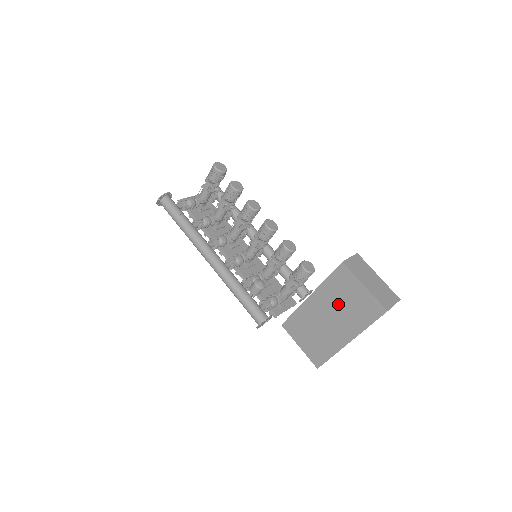
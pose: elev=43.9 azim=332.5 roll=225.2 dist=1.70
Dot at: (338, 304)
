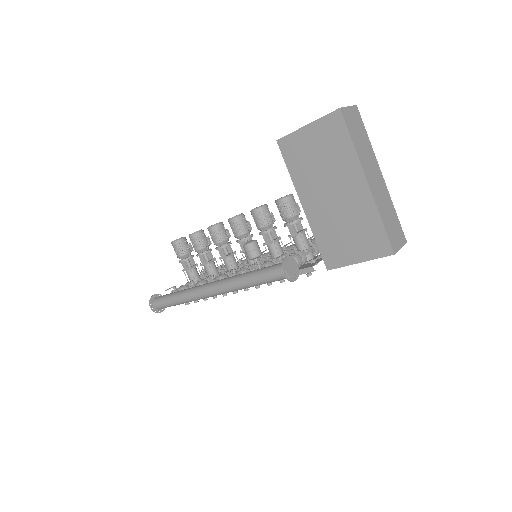
Dot at: (318, 172)
